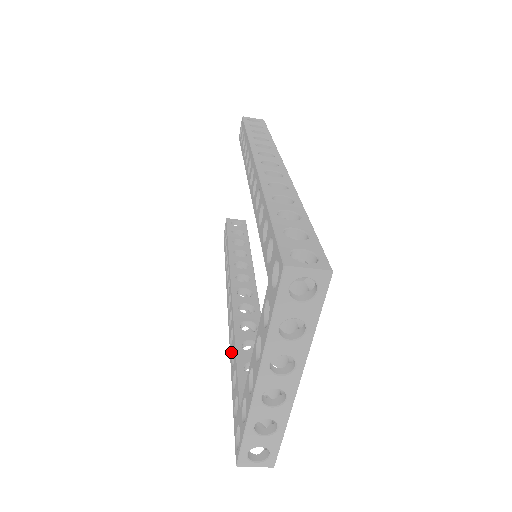
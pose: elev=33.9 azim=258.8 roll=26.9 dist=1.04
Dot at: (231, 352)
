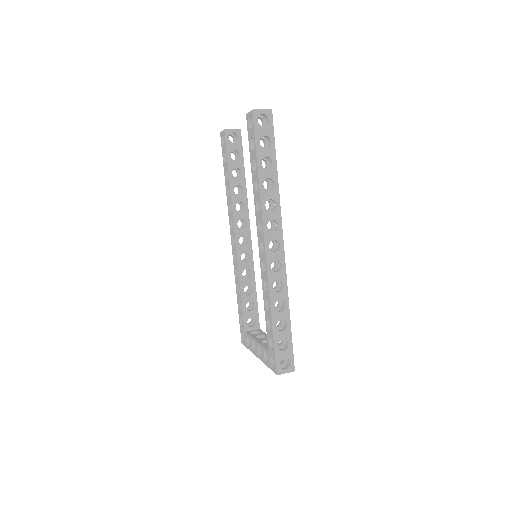
Dot at: (236, 282)
